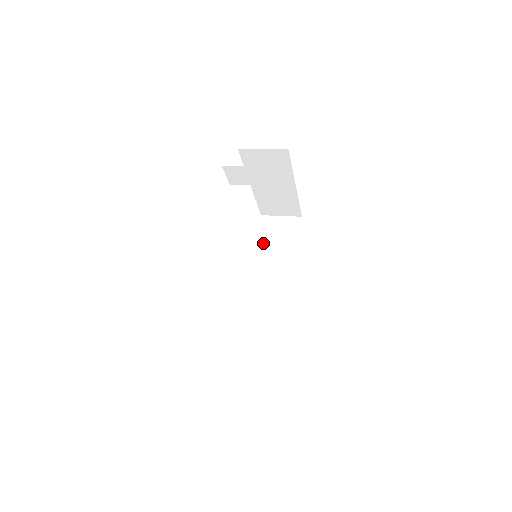
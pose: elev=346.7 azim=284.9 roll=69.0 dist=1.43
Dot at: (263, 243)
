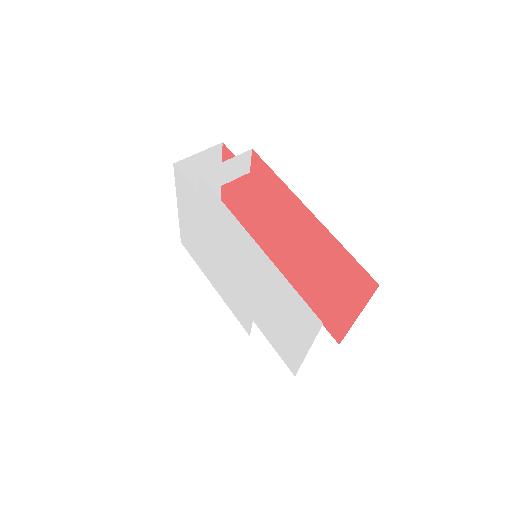
Dot at: occluded
